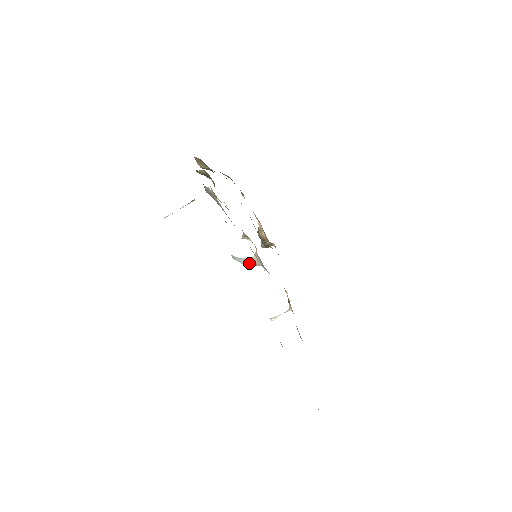
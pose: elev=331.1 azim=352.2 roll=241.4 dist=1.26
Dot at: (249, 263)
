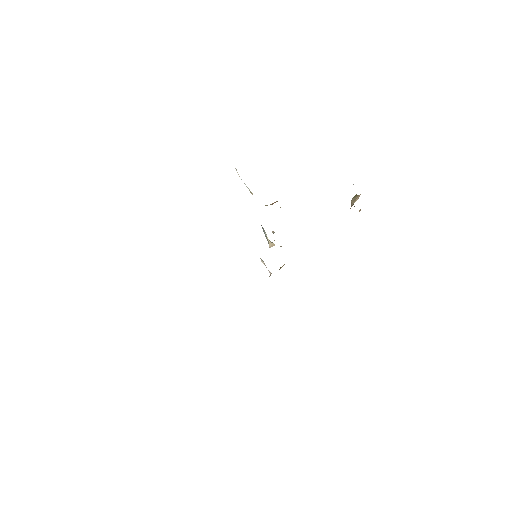
Dot at: (268, 240)
